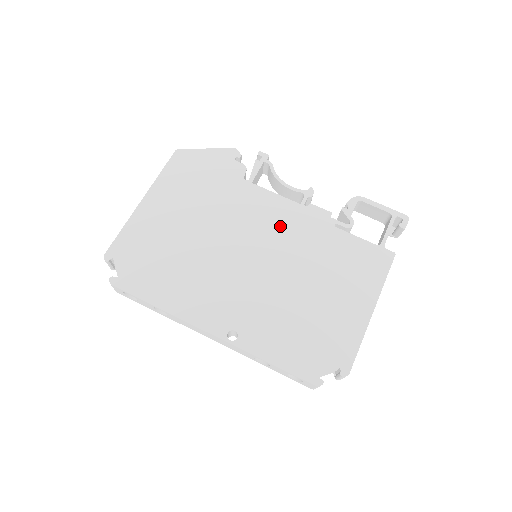
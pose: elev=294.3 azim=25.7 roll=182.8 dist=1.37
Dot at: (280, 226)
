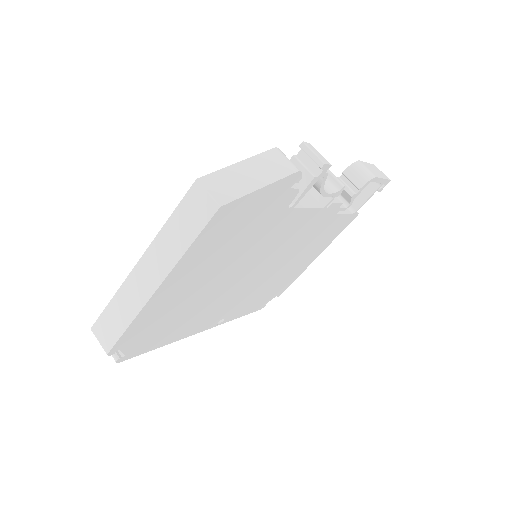
Dot at: (295, 236)
